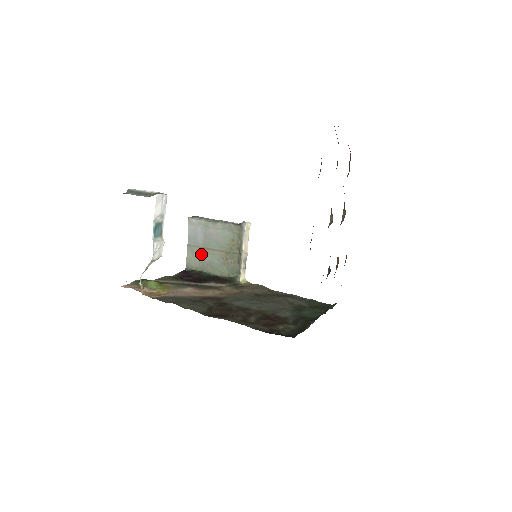
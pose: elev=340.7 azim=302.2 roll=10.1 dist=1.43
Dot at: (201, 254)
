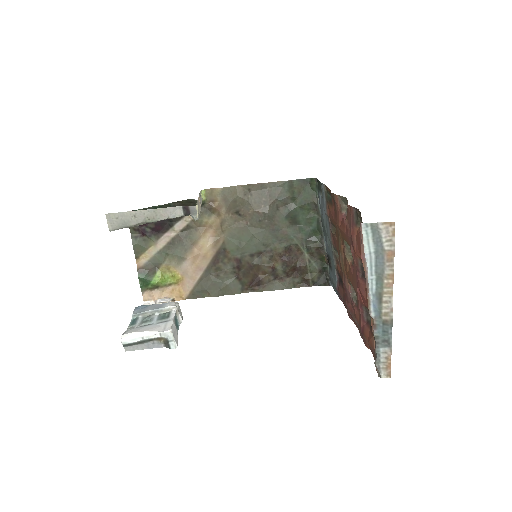
Dot at: occluded
